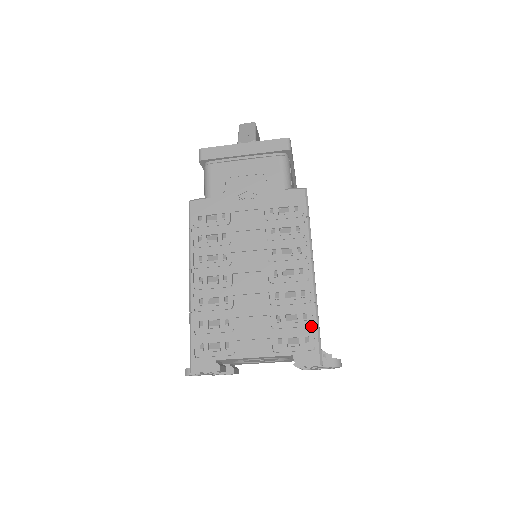
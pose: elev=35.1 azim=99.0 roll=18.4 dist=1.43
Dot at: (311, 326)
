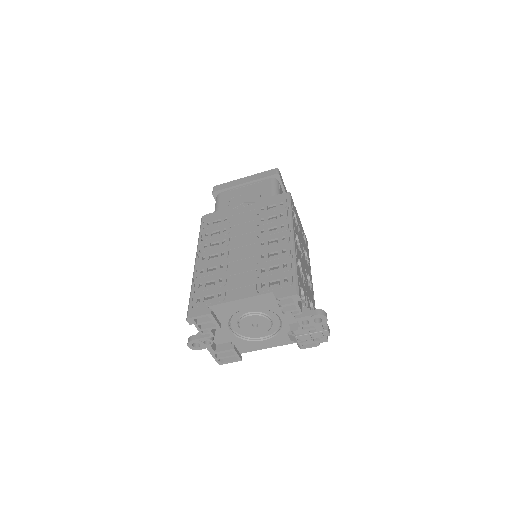
Dot at: (290, 270)
